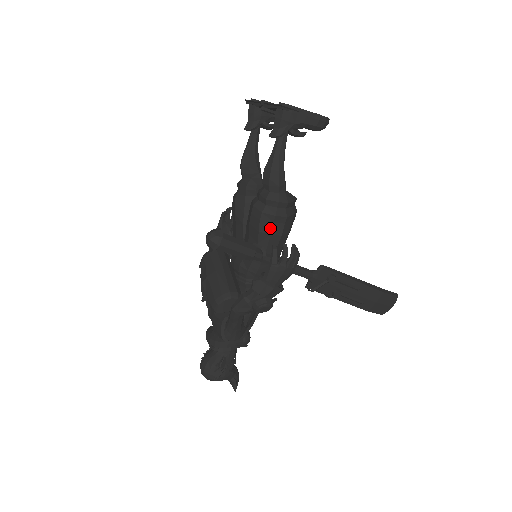
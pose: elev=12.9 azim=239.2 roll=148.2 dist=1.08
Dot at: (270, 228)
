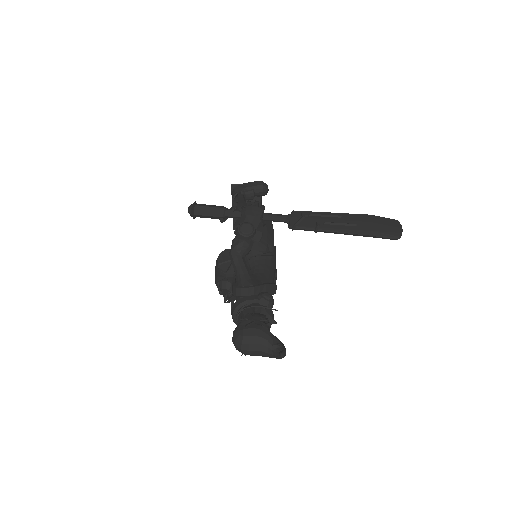
Dot at: occluded
